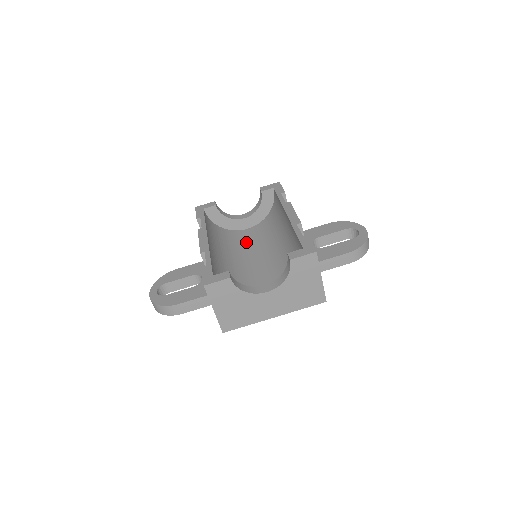
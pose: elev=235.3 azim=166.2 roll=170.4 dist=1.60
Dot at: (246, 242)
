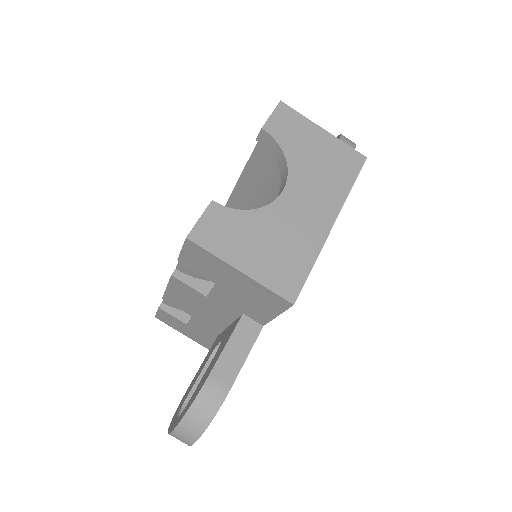
Dot at: occluded
